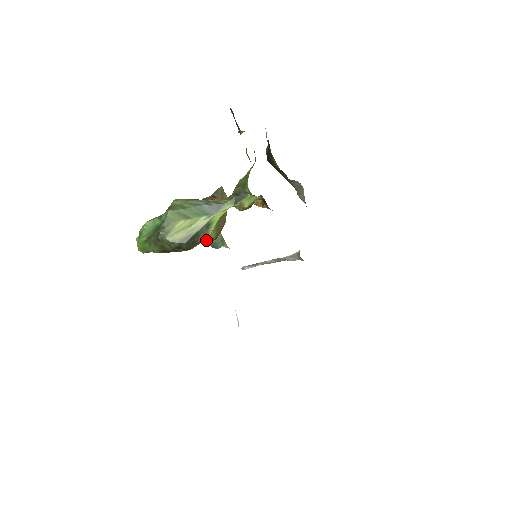
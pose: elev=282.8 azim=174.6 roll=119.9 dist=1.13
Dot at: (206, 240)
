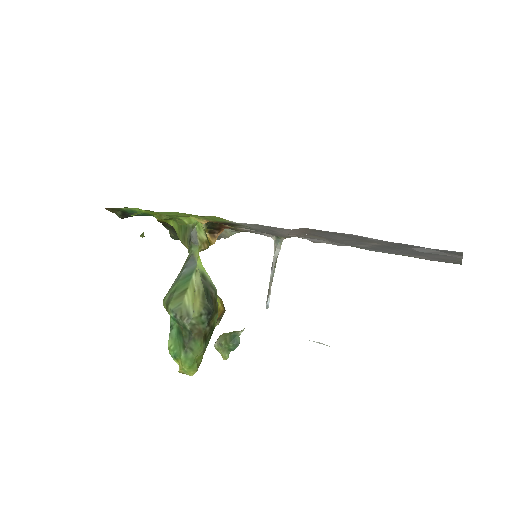
Dot at: (220, 312)
